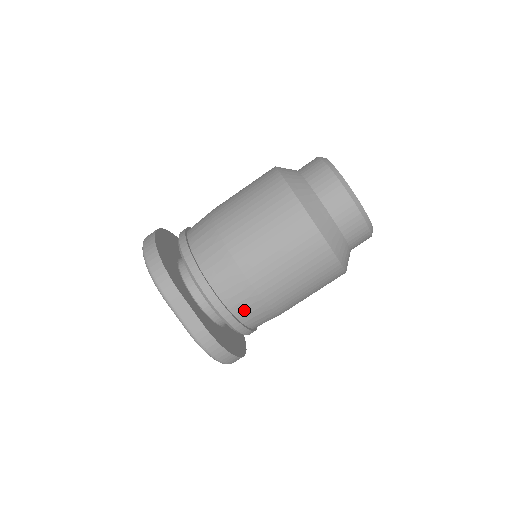
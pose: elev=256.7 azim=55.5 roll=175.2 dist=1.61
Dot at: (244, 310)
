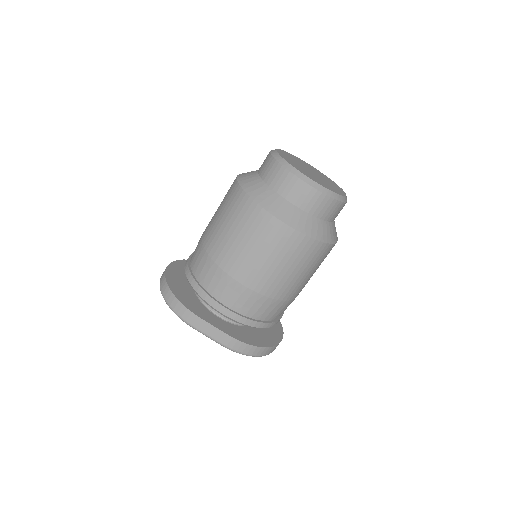
Dot at: (258, 311)
